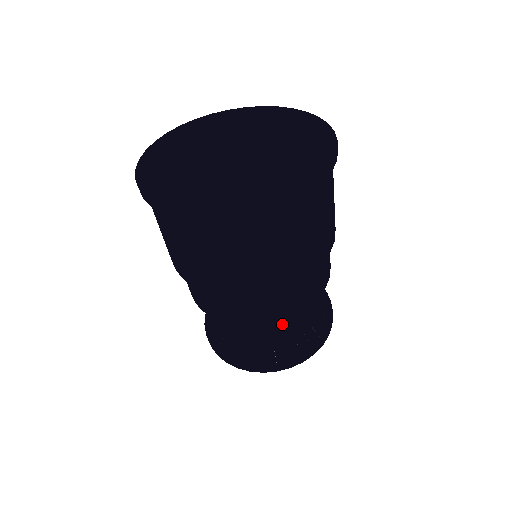
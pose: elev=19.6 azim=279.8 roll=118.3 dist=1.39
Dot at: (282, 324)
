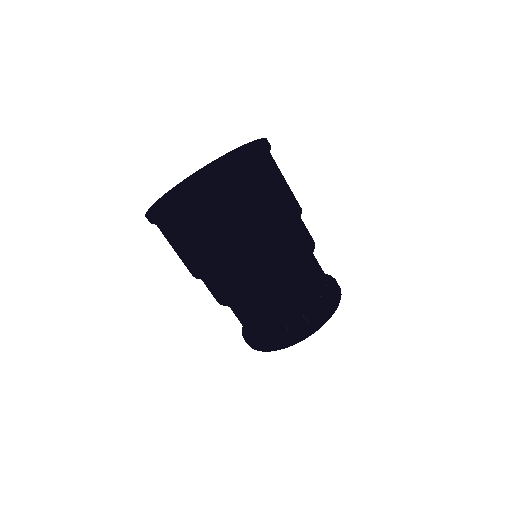
Dot at: (288, 292)
